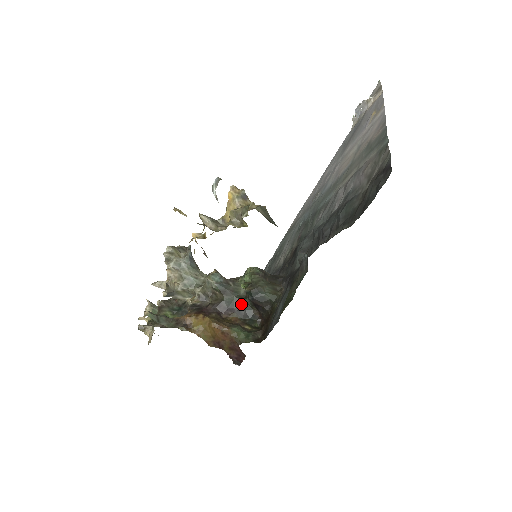
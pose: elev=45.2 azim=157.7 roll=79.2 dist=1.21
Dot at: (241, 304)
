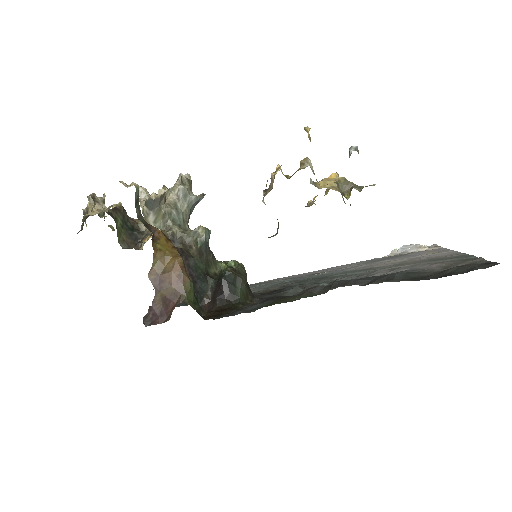
Dot at: (203, 278)
